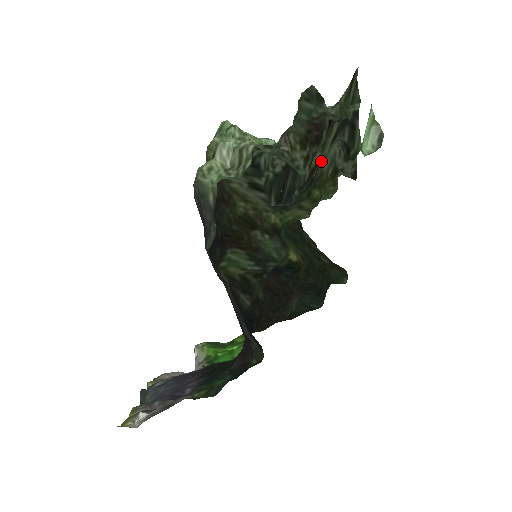
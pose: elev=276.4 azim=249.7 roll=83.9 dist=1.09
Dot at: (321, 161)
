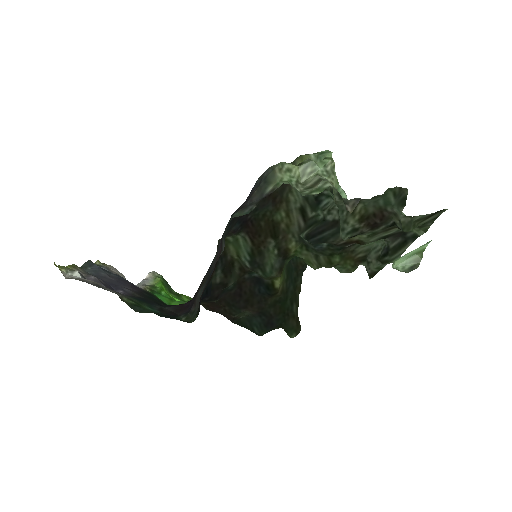
Dot at: (362, 242)
